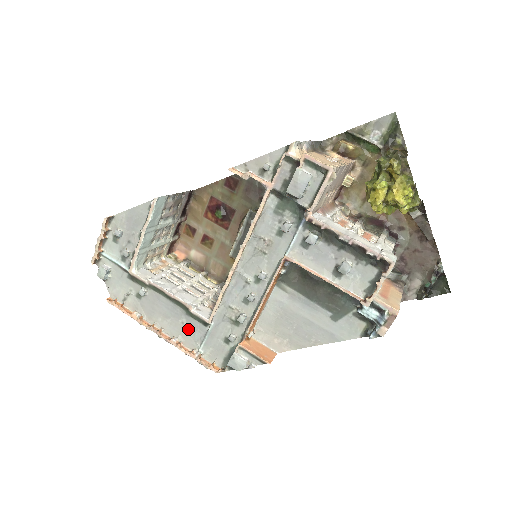
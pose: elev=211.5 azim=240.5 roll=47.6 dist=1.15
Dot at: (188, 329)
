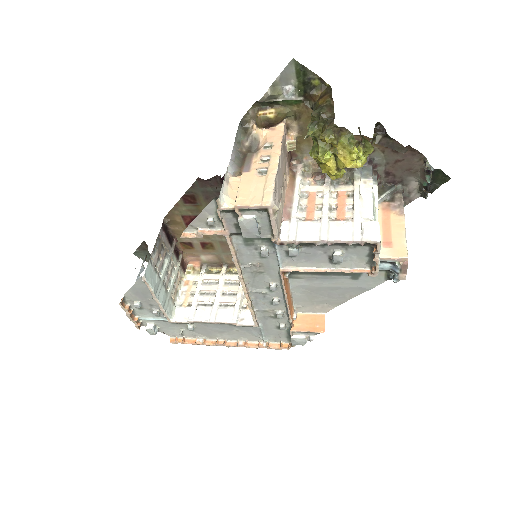
Dot at: (244, 332)
